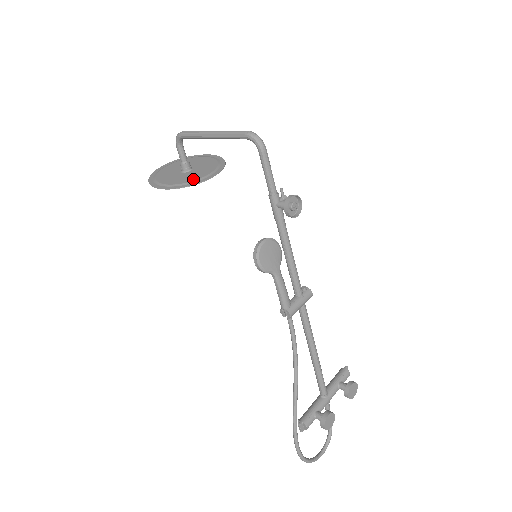
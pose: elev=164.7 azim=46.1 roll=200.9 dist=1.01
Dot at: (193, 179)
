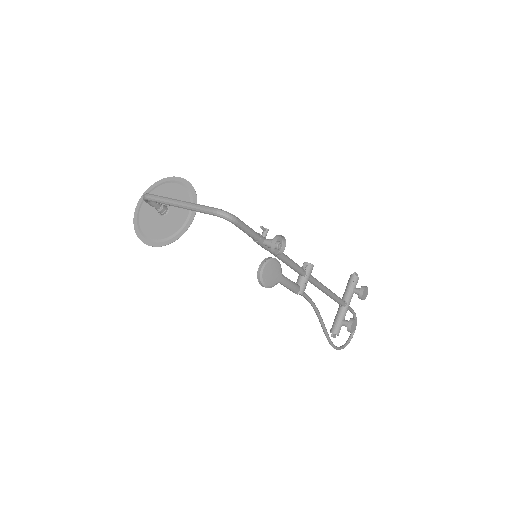
Dot at: (177, 228)
